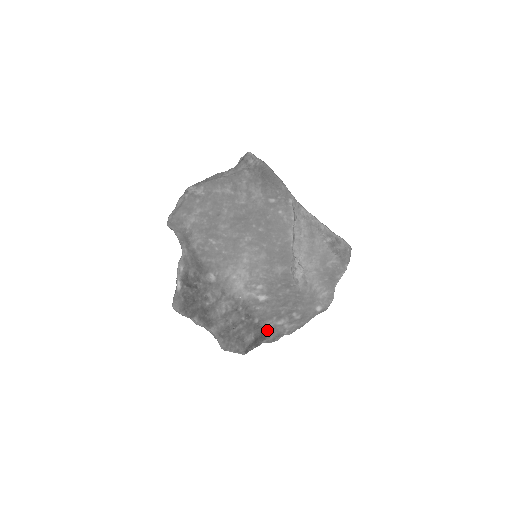
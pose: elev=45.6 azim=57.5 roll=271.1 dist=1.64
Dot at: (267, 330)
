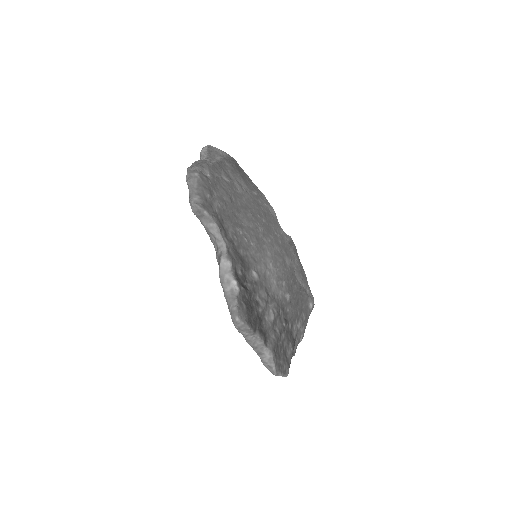
Dot at: (295, 337)
